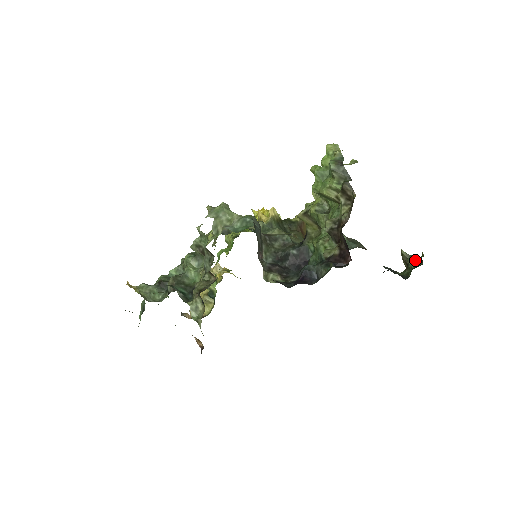
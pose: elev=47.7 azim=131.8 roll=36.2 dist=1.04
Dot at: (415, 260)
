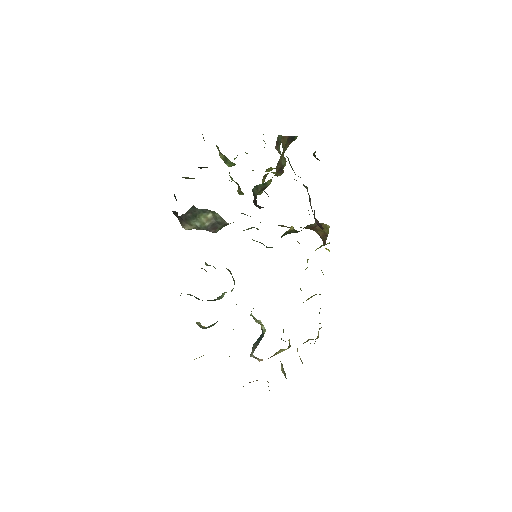
Dot at: occluded
